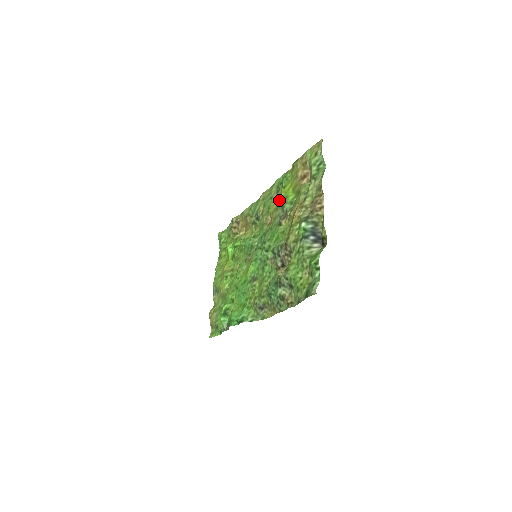
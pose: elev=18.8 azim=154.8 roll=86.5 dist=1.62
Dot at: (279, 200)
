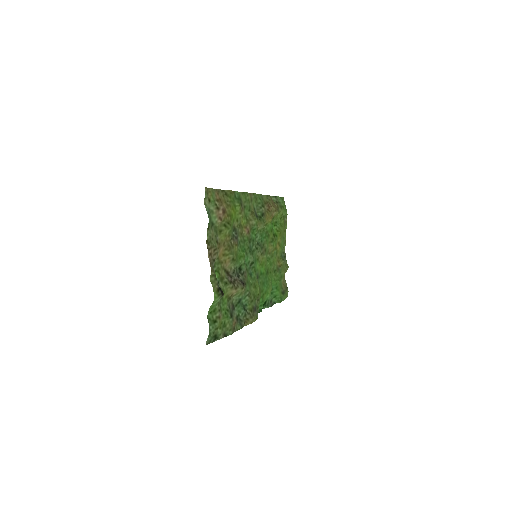
Dot at: (241, 215)
